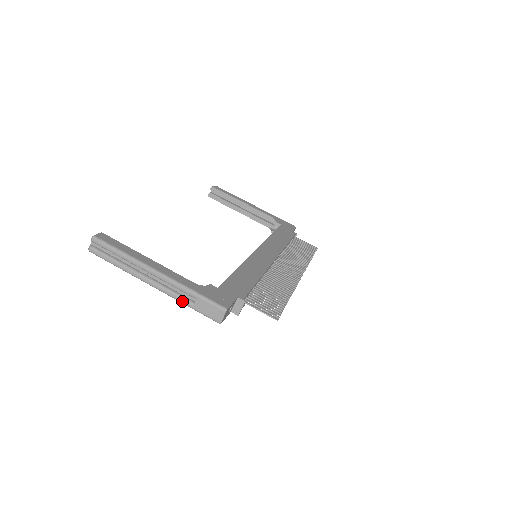
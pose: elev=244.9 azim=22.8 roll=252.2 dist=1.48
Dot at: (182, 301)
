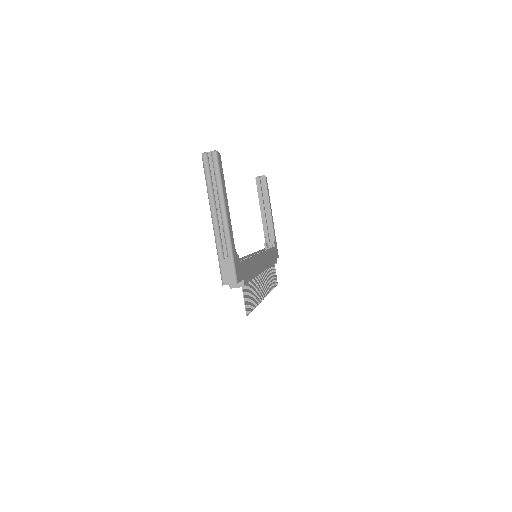
Dot at: (219, 248)
